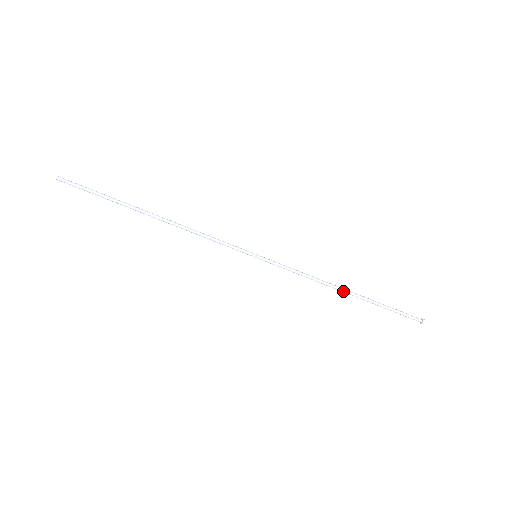
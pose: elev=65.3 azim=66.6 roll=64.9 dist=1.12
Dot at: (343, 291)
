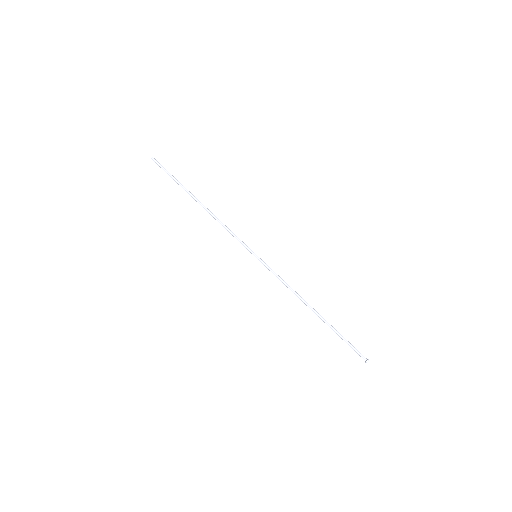
Dot at: (311, 307)
